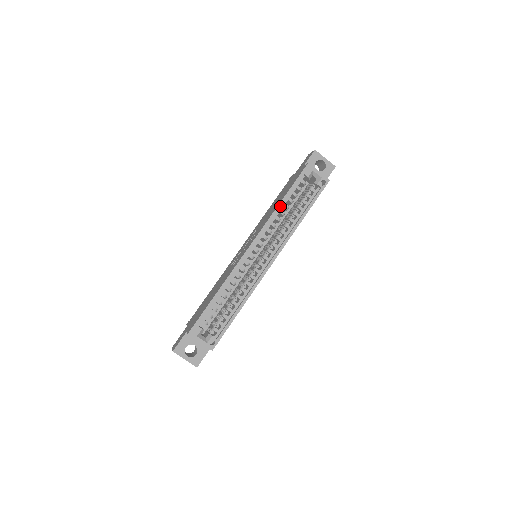
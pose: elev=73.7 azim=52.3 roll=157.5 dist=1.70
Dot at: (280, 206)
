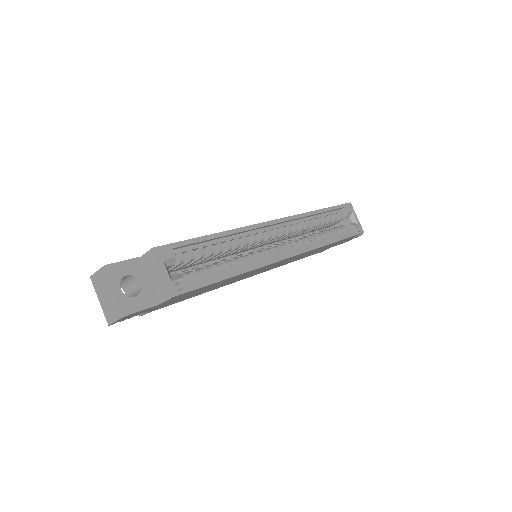
Dot at: (316, 212)
